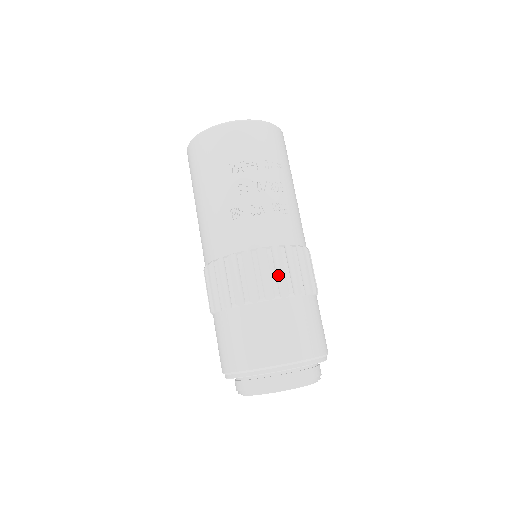
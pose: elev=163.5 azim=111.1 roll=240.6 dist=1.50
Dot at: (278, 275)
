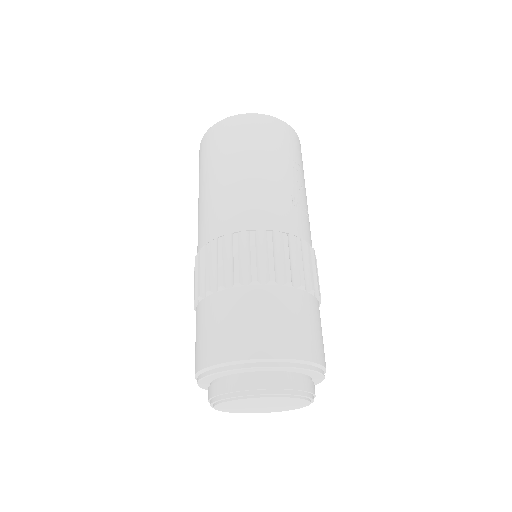
Dot at: occluded
